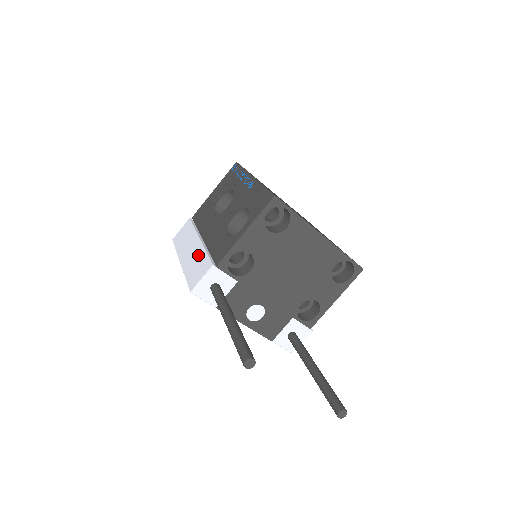
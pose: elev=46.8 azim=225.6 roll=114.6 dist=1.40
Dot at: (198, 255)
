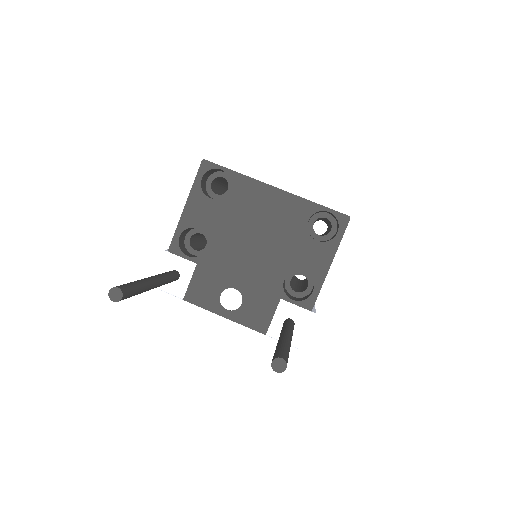
Dot at: occluded
